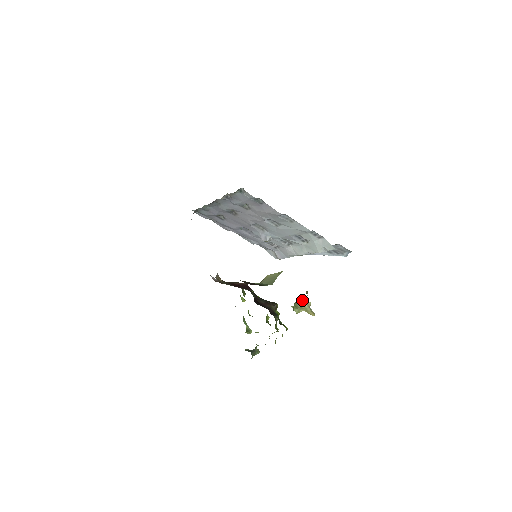
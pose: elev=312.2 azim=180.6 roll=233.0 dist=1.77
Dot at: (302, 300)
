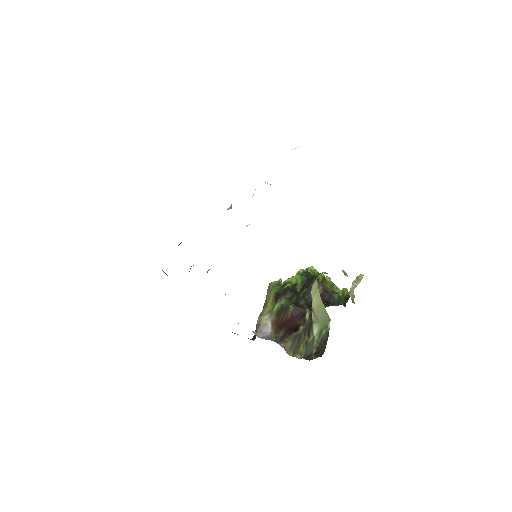
Dot at: (351, 287)
